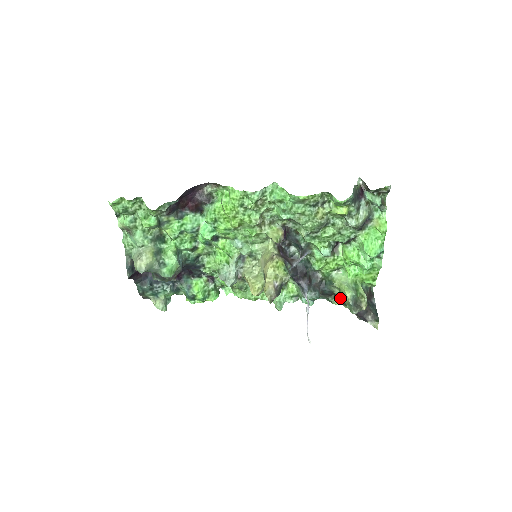
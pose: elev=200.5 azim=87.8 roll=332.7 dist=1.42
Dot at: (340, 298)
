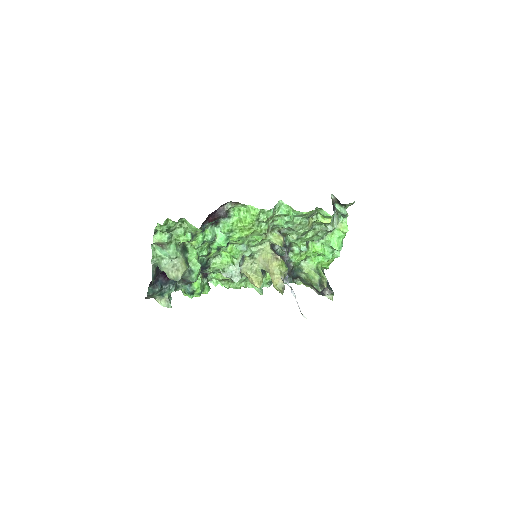
Dot at: (305, 280)
